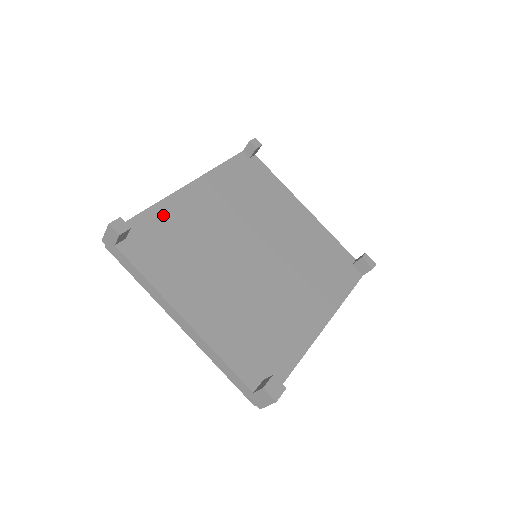
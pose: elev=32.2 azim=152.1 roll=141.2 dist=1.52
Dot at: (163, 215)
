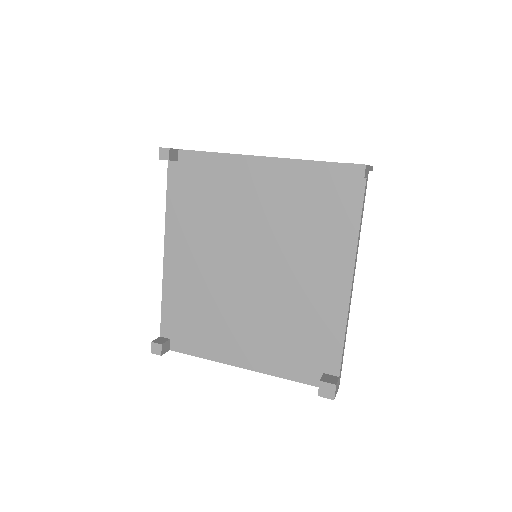
Dot at: (172, 299)
